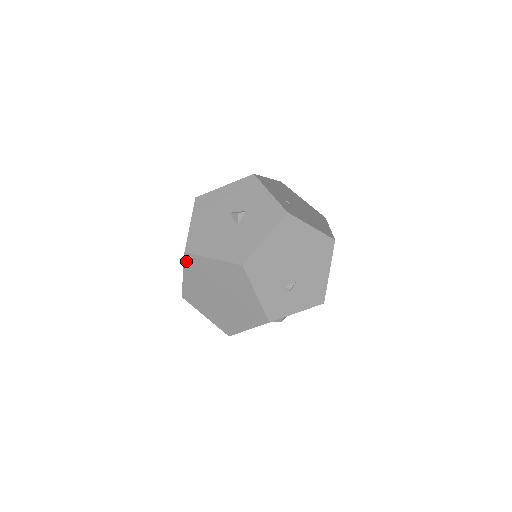
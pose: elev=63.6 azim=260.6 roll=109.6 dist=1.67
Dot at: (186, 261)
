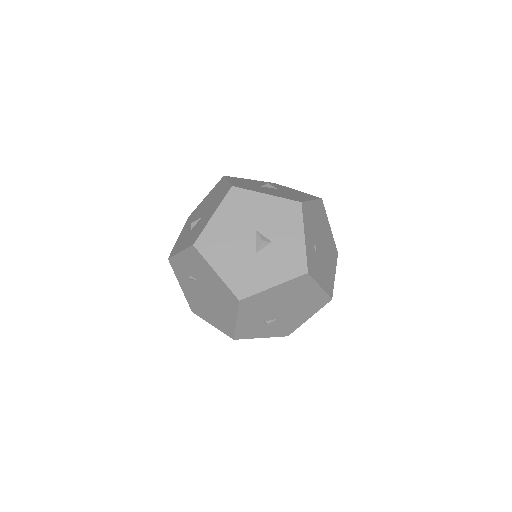
Dot at: (190, 250)
